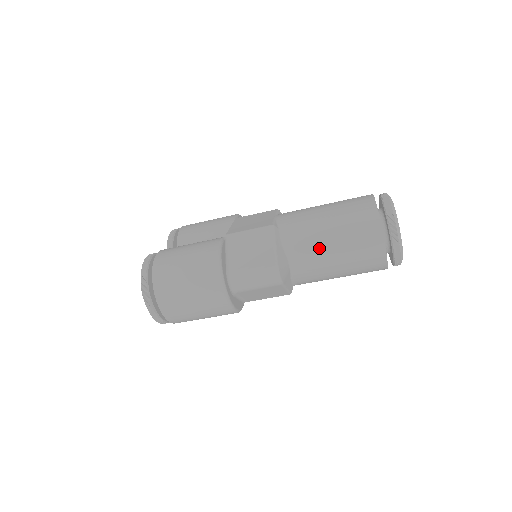
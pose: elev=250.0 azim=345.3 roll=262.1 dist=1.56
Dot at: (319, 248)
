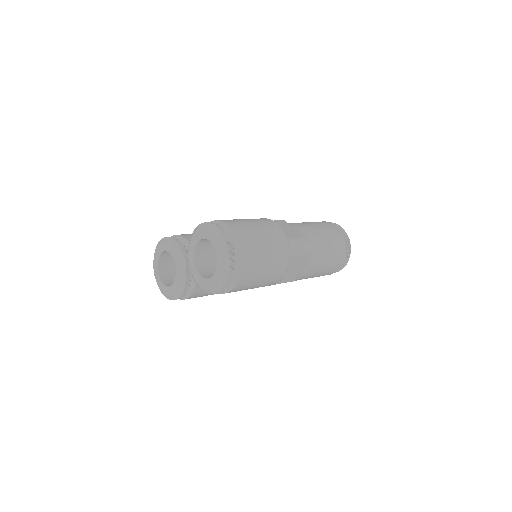
Dot at: (315, 240)
